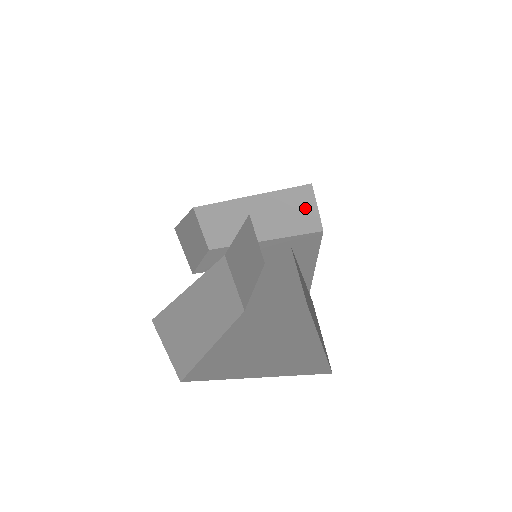
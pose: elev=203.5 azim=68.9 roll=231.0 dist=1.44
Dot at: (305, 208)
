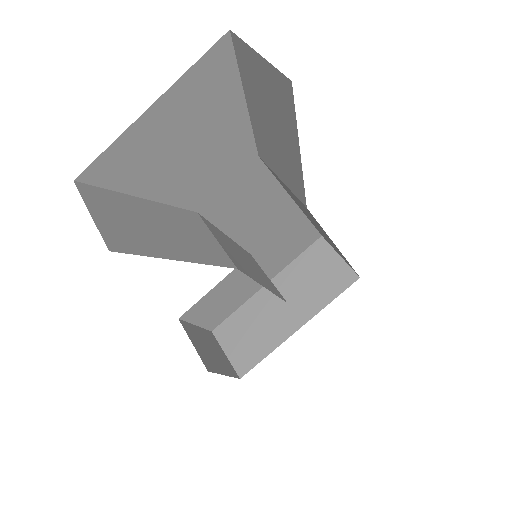
Dot at: (327, 264)
